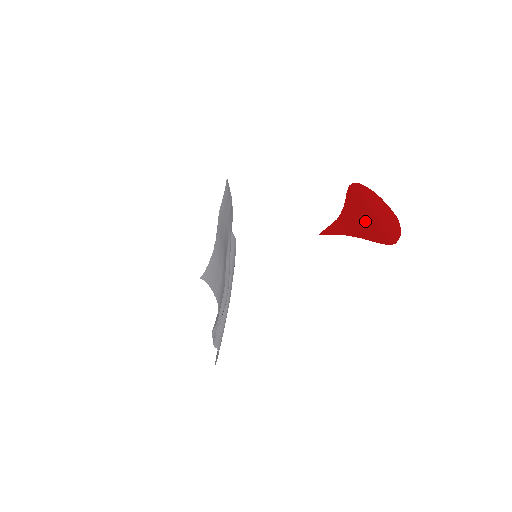
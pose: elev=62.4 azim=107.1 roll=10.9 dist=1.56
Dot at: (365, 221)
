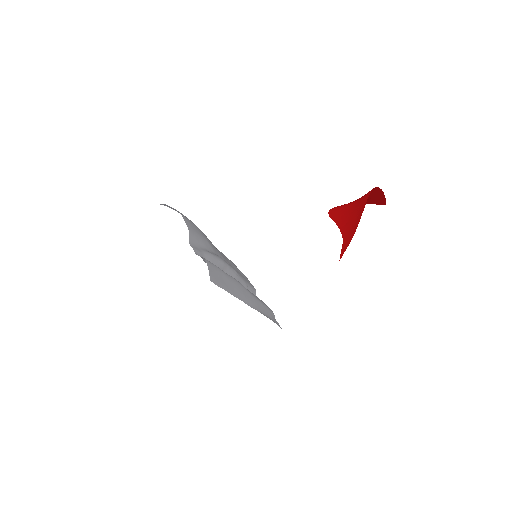
Dot at: (353, 212)
